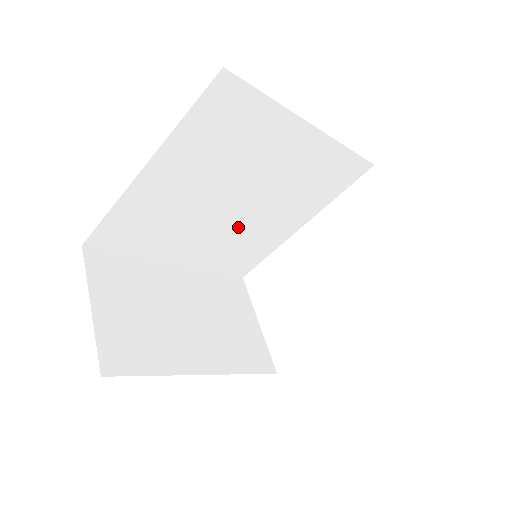
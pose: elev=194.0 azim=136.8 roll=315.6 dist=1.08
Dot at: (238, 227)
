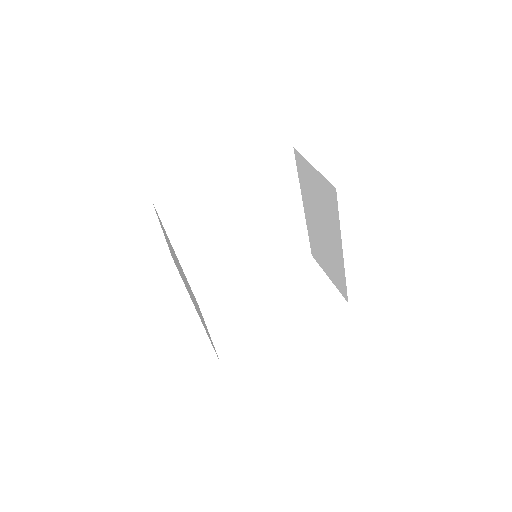
Dot at: (229, 253)
